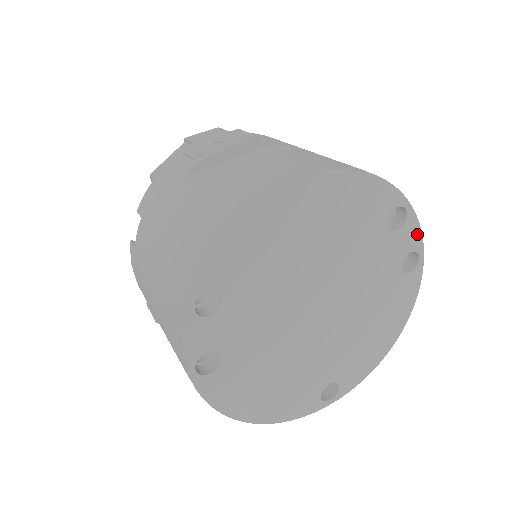
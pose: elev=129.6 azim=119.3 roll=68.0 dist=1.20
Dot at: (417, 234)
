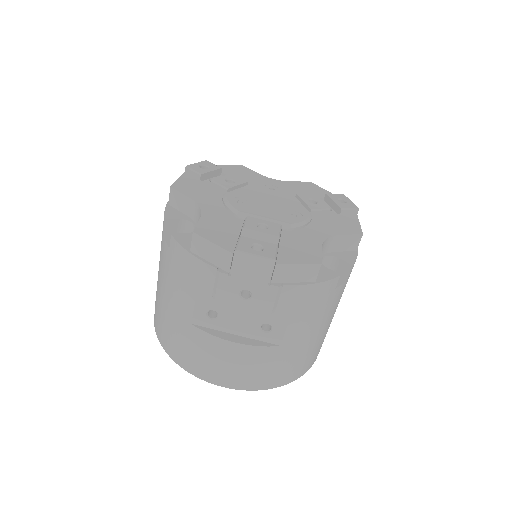
Dot at: occluded
